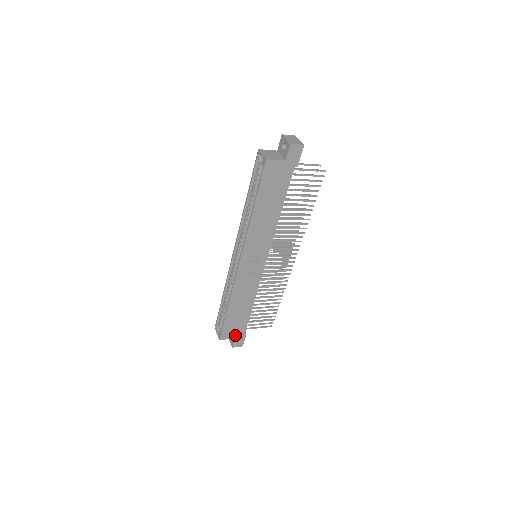
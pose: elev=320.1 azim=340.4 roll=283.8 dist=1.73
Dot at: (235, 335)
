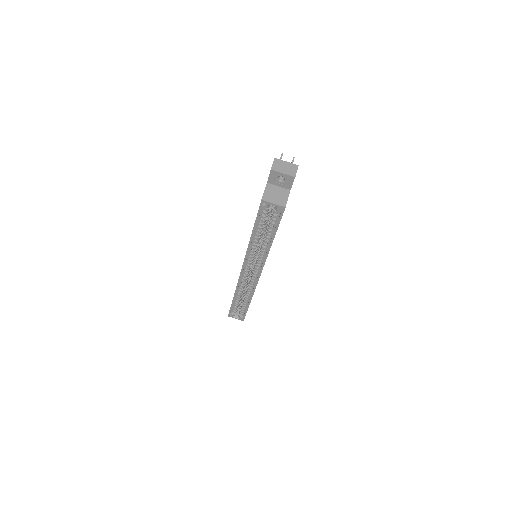
Dot at: occluded
